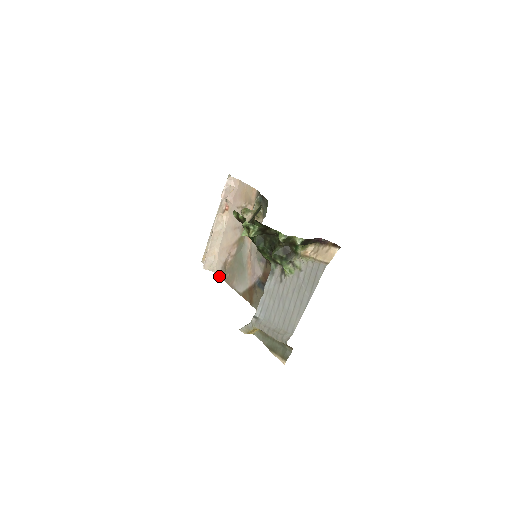
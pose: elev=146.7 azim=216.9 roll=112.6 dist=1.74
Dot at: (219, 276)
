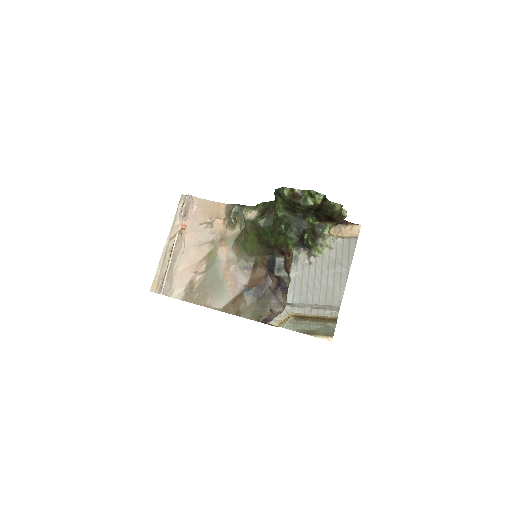
Dot at: (182, 300)
